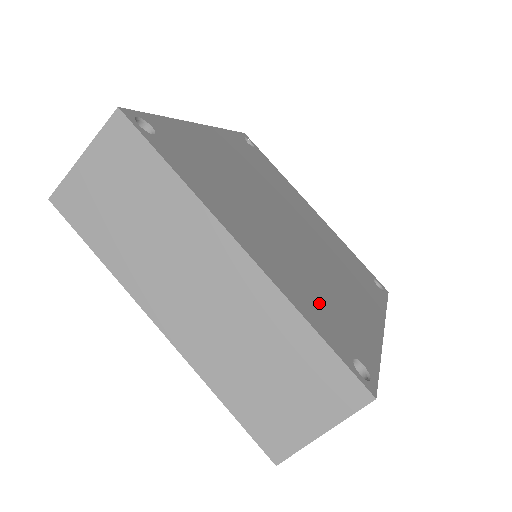
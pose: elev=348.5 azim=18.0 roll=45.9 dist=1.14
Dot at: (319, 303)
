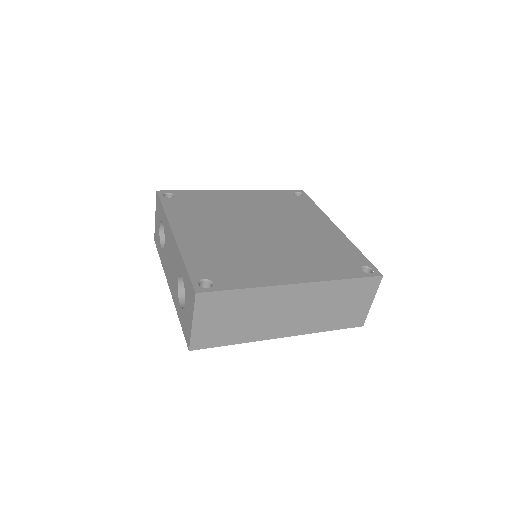
Dot at: (327, 261)
